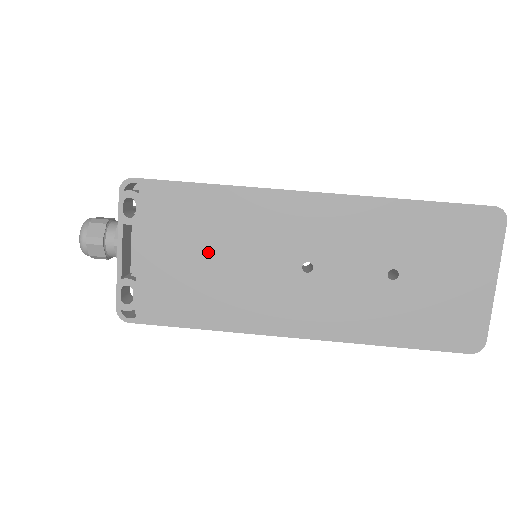
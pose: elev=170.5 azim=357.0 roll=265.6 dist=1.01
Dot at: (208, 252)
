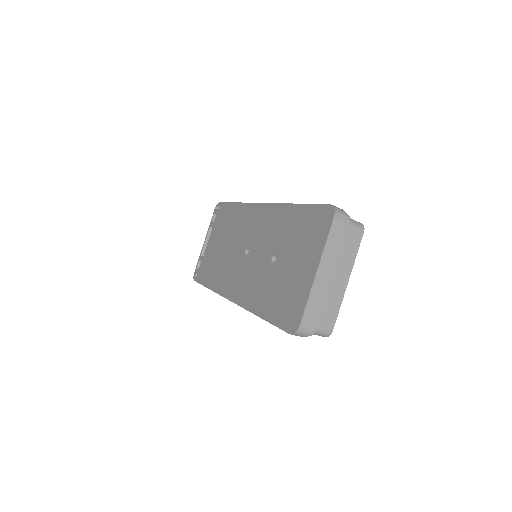
Dot at: (224, 241)
